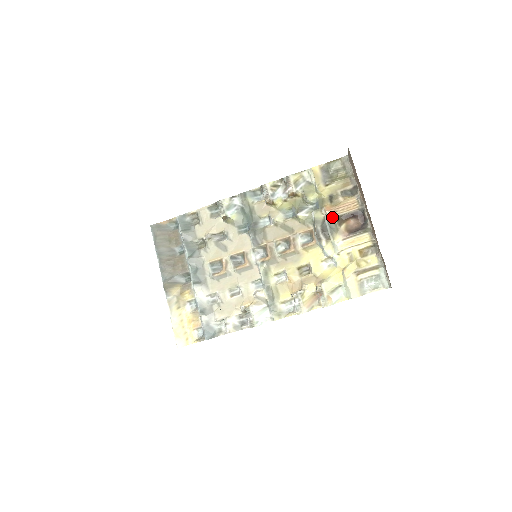
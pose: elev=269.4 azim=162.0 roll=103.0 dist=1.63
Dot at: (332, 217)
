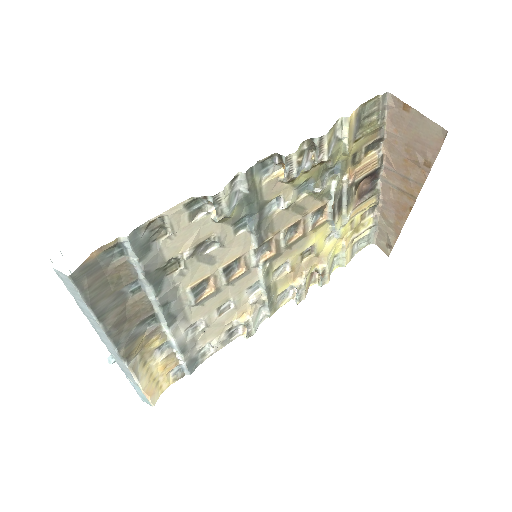
Dot at: (352, 185)
